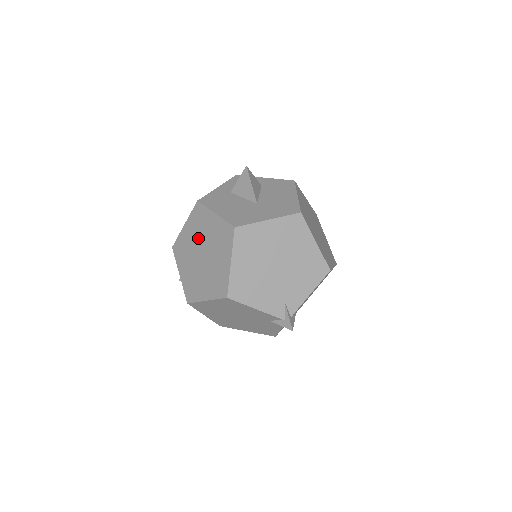
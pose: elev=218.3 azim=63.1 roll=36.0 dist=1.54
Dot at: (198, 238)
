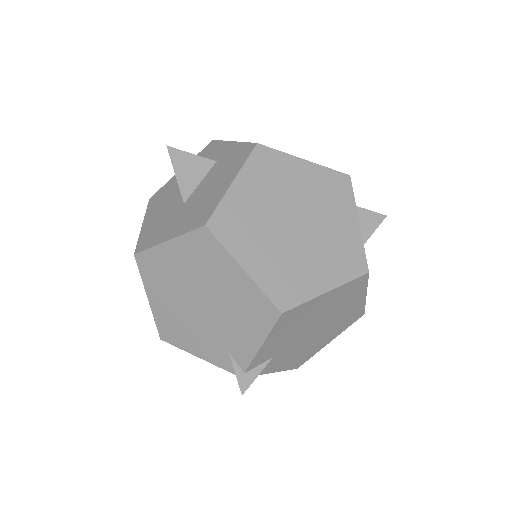
Dot at: occluded
